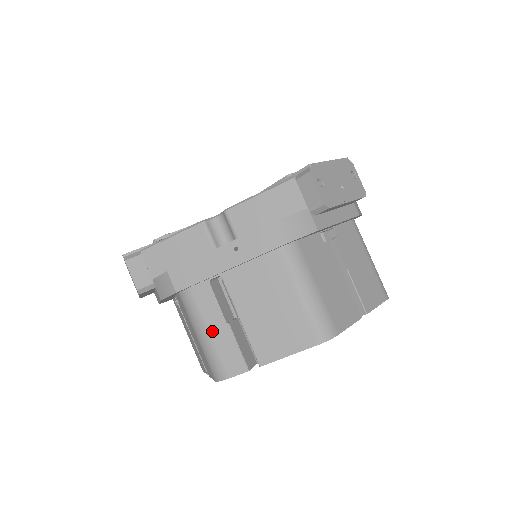
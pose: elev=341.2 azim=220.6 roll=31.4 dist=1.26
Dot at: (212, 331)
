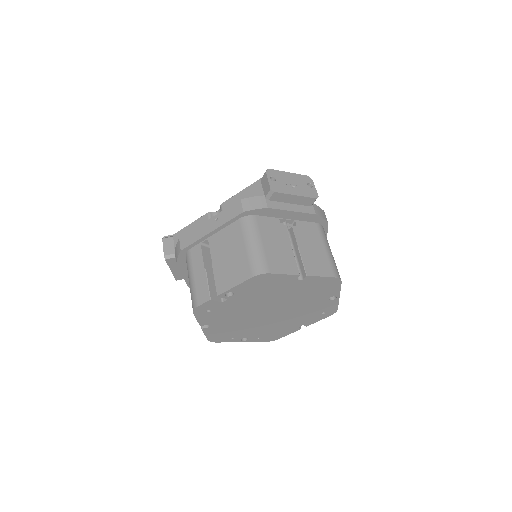
Dot at: (196, 275)
